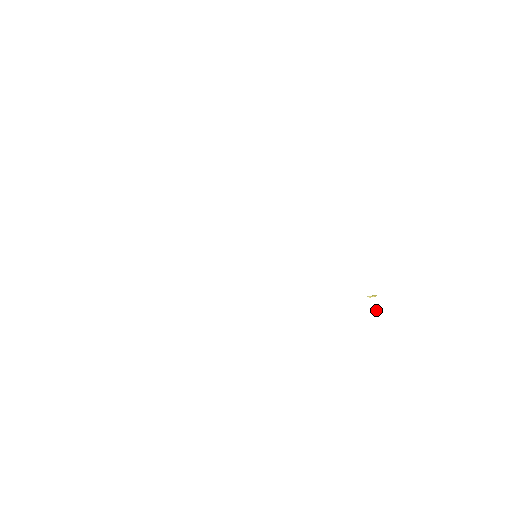
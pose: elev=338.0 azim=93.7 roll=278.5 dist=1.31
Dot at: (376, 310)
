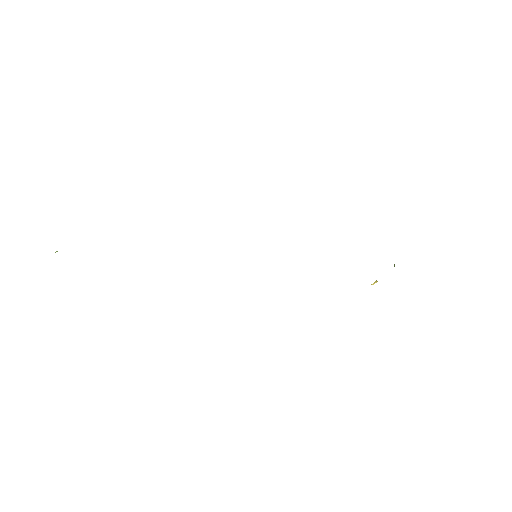
Dot at: (394, 266)
